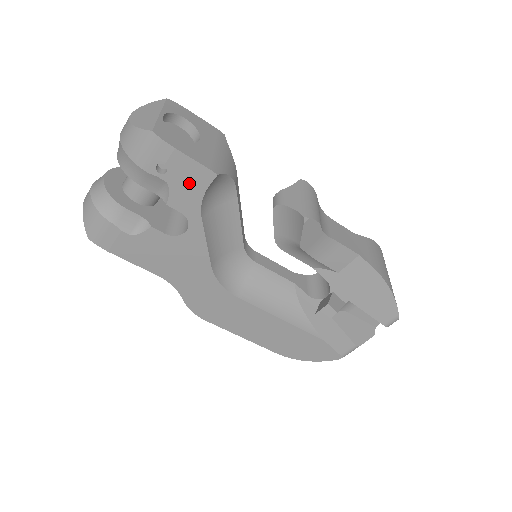
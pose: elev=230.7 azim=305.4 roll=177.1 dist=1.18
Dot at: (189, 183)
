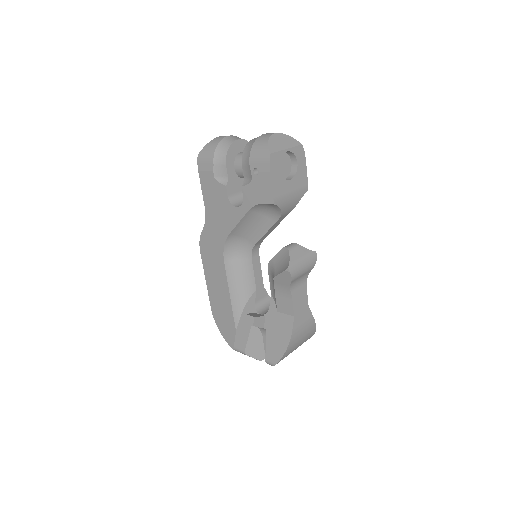
Dot at: (260, 191)
